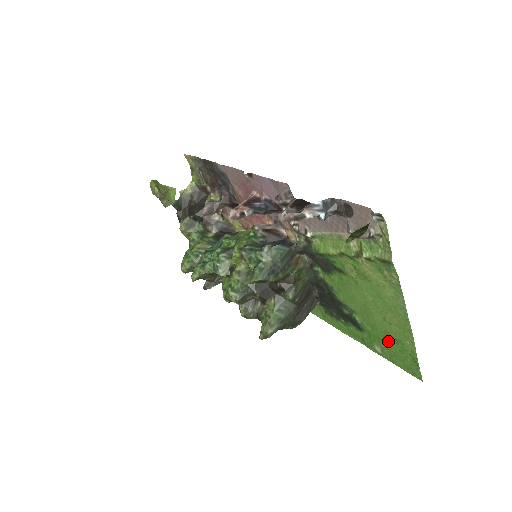
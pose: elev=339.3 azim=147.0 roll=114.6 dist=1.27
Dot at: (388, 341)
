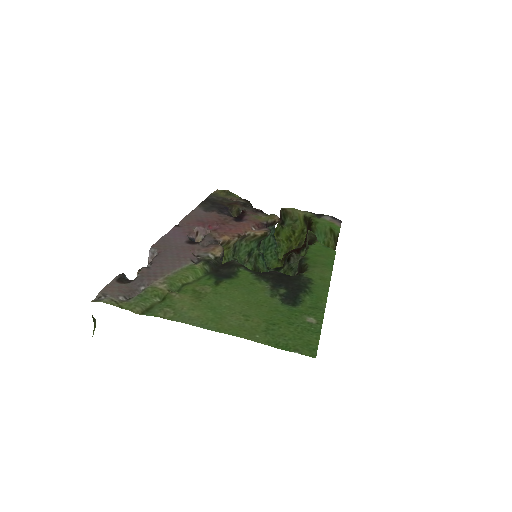
Dot at: (281, 324)
